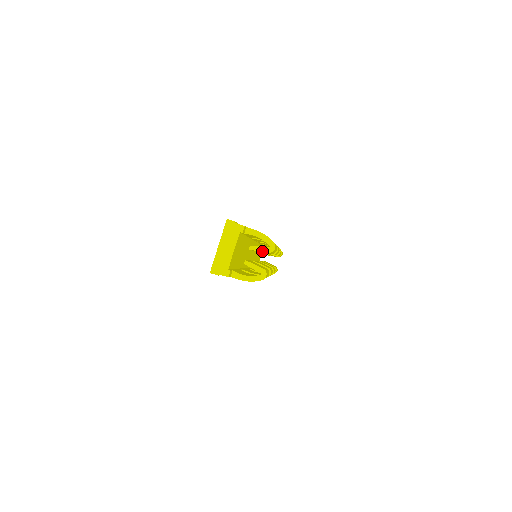
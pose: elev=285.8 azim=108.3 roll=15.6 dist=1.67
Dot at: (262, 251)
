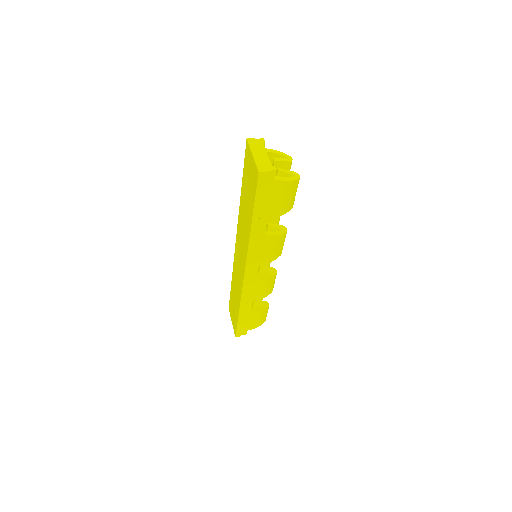
Dot at: (284, 161)
